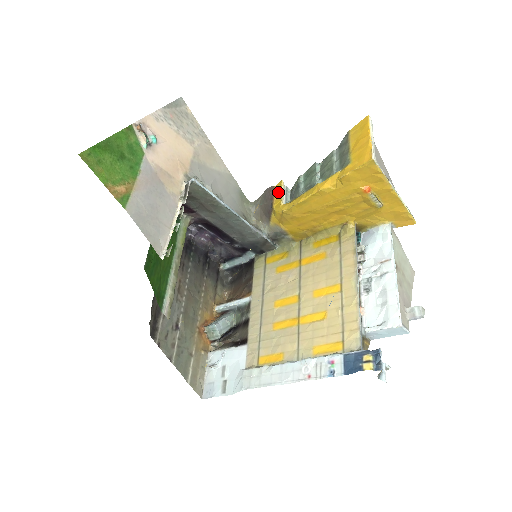
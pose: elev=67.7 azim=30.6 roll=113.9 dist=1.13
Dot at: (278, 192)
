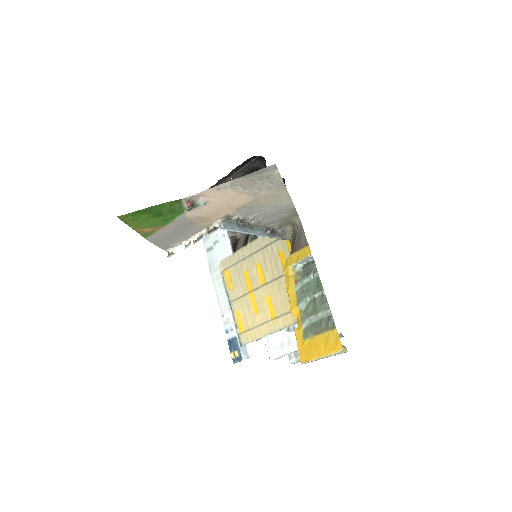
Dot at: (301, 255)
